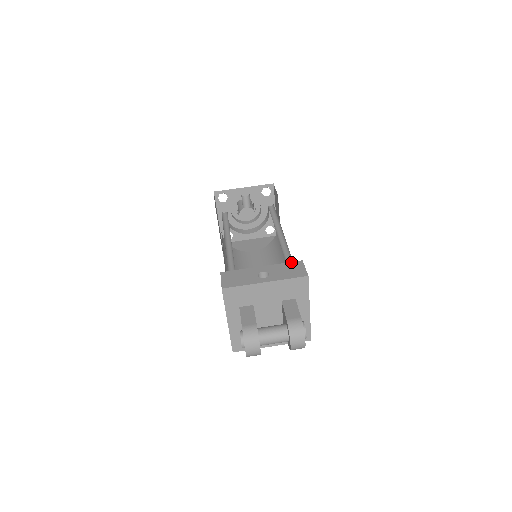
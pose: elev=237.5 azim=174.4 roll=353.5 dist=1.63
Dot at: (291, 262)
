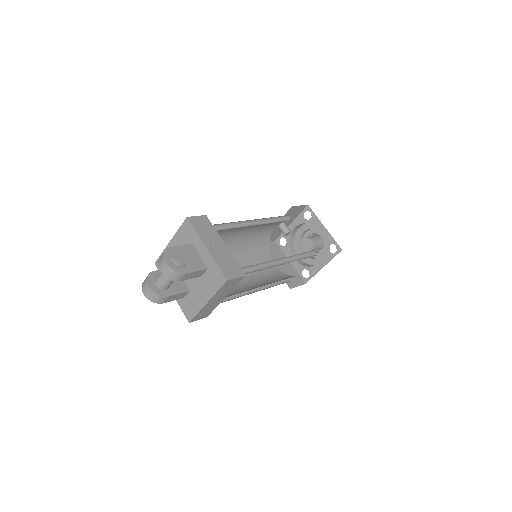
Dot at: occluded
